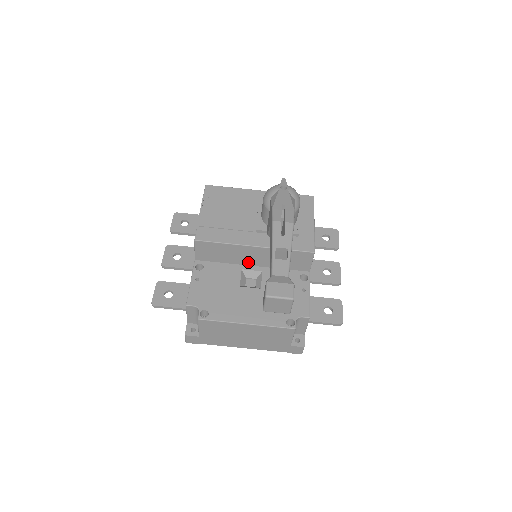
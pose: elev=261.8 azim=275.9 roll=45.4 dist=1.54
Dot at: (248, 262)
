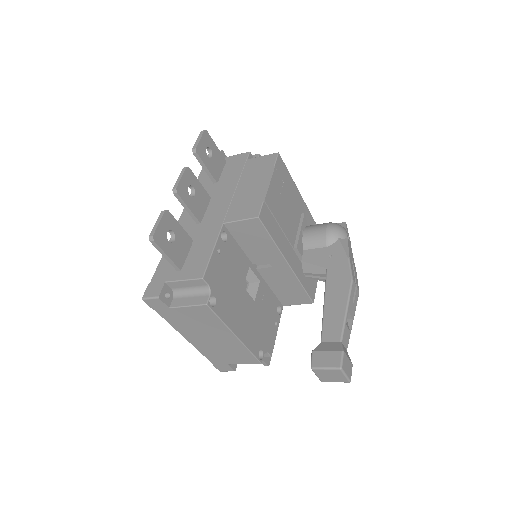
Dot at: occluded
